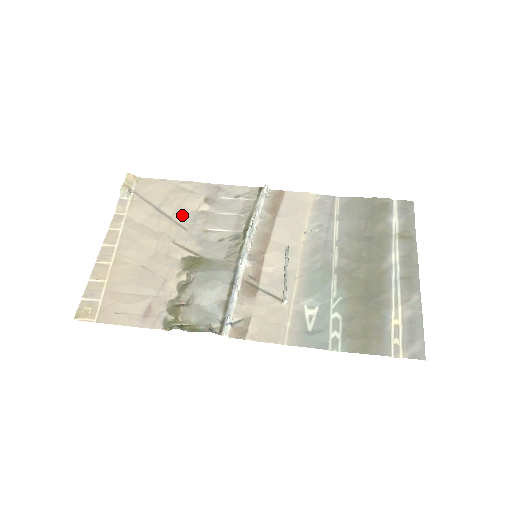
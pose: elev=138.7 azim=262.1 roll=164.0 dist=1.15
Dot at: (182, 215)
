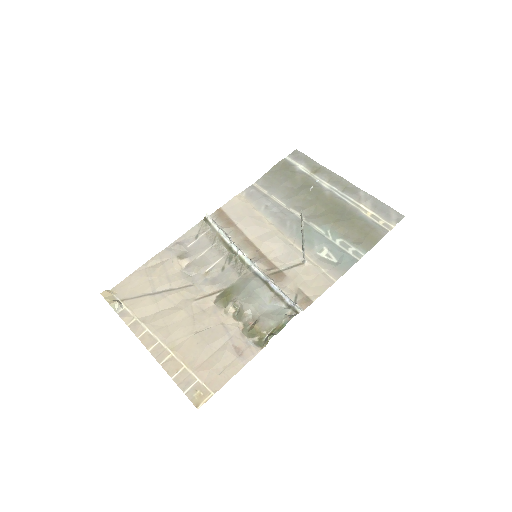
Dot at: (177, 280)
